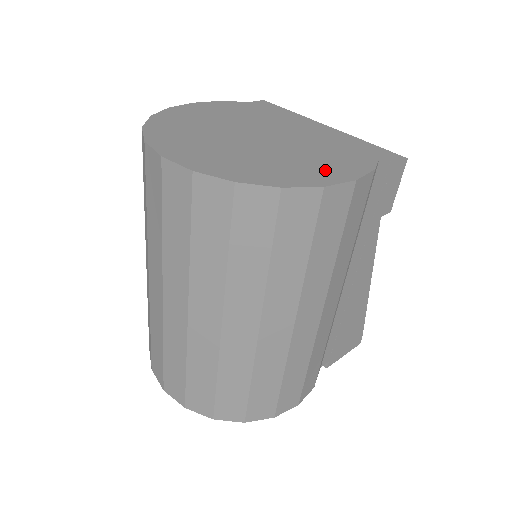
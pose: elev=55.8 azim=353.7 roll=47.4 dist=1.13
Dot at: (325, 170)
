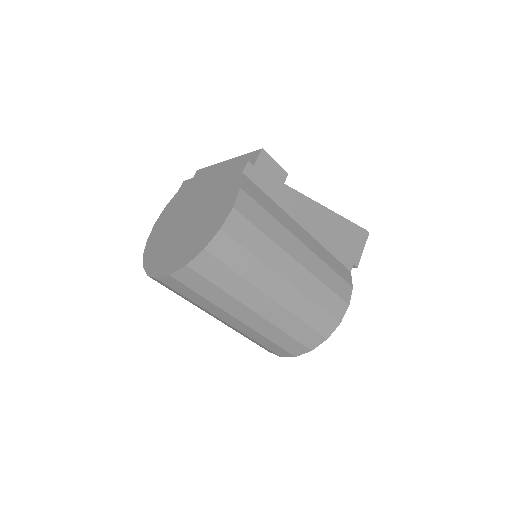
Dot at: (219, 215)
